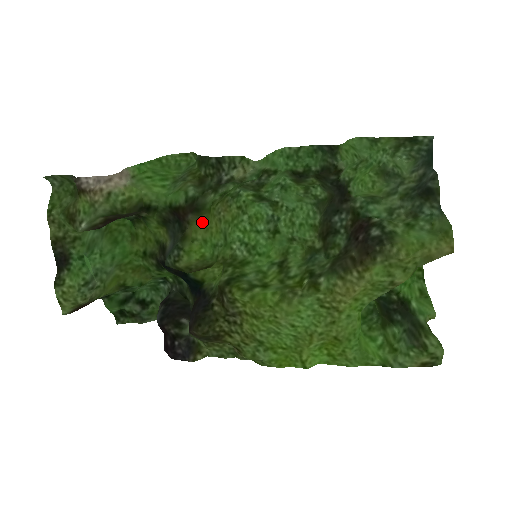
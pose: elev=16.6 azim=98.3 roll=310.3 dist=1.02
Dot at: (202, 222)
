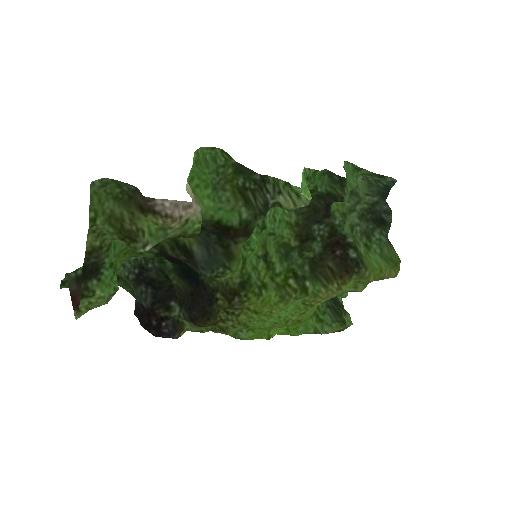
Dot at: occluded
